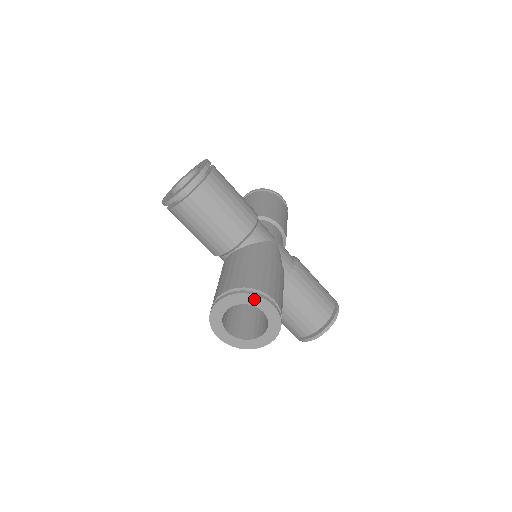
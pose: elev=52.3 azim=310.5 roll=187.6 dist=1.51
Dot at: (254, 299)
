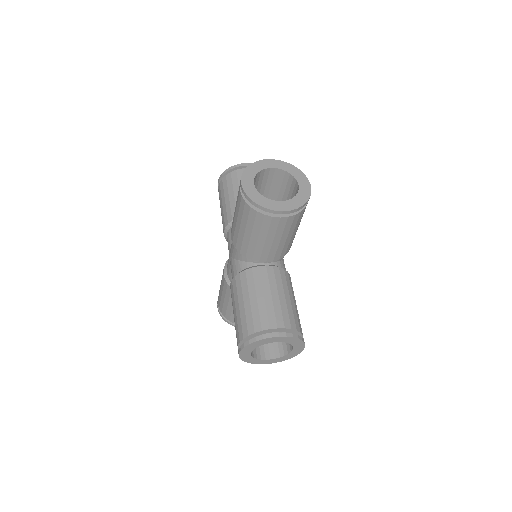
Dot at: occluded
